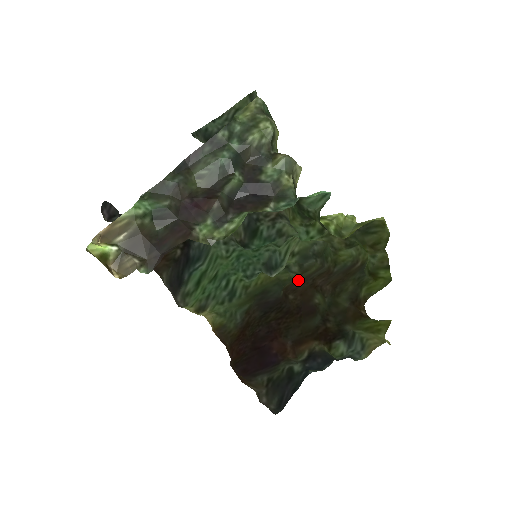
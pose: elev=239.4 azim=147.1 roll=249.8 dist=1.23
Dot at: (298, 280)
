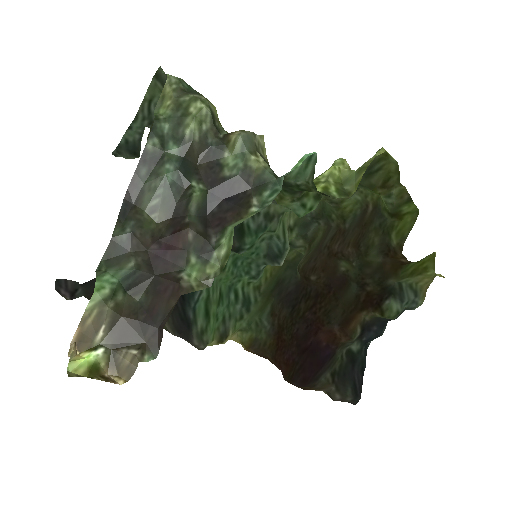
Dot at: (310, 255)
